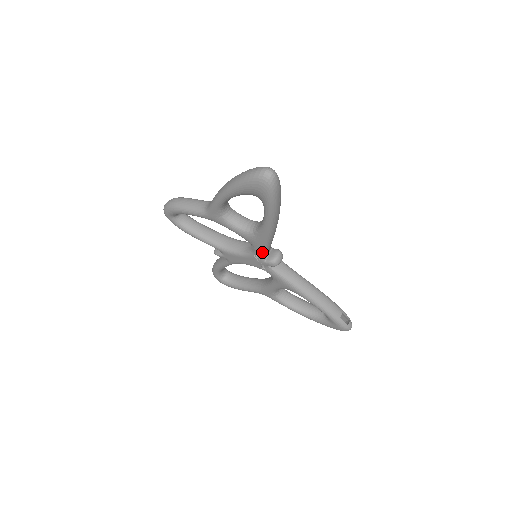
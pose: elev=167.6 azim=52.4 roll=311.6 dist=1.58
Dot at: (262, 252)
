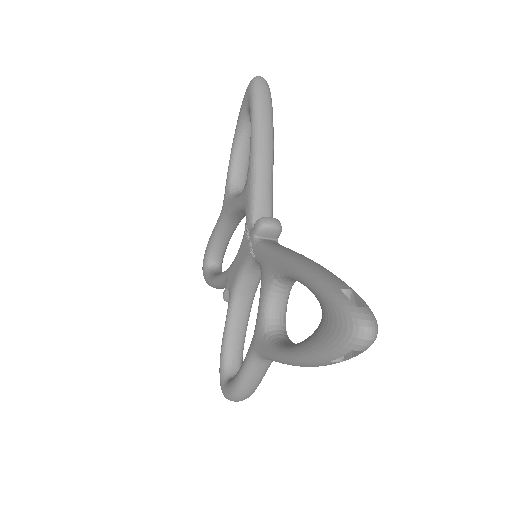
Dot at: (251, 210)
